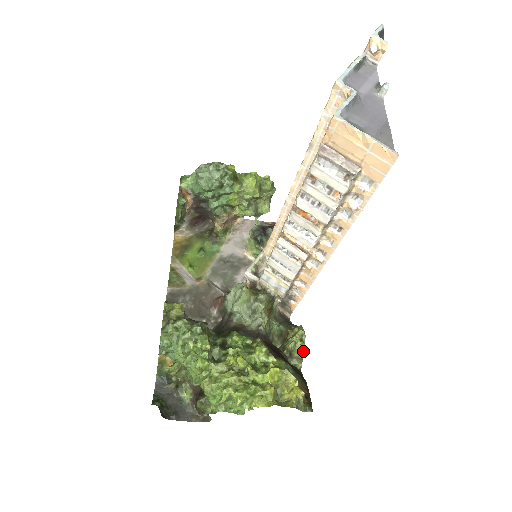
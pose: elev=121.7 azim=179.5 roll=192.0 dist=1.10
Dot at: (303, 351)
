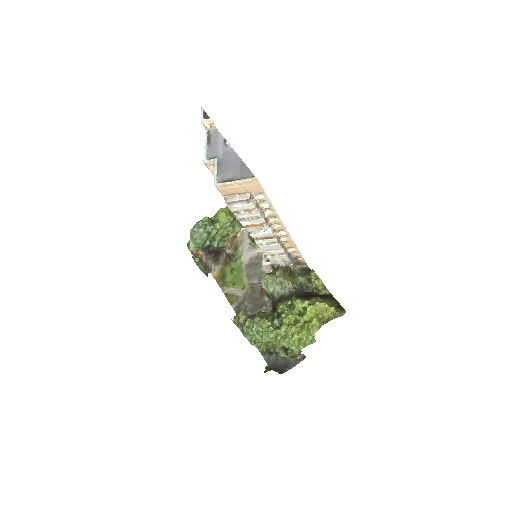
Dot at: (322, 283)
